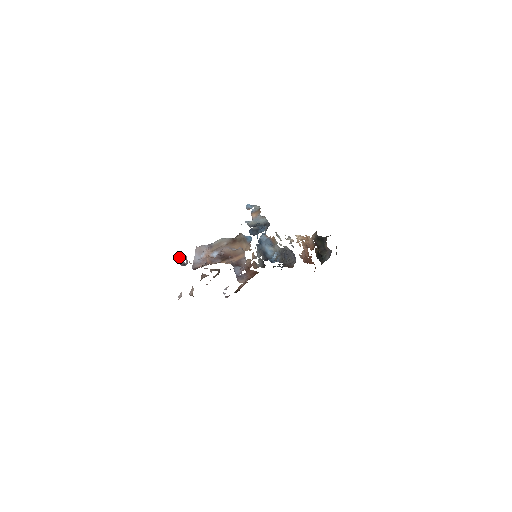
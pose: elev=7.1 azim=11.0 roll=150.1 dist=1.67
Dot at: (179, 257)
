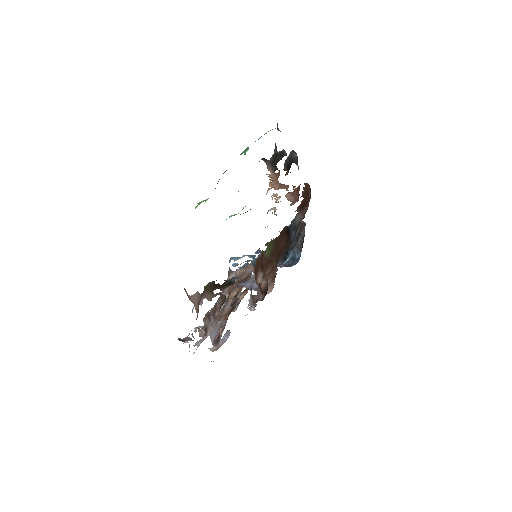
Dot at: occluded
